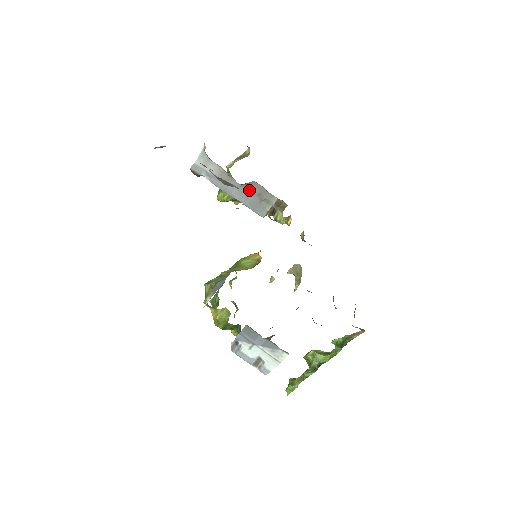
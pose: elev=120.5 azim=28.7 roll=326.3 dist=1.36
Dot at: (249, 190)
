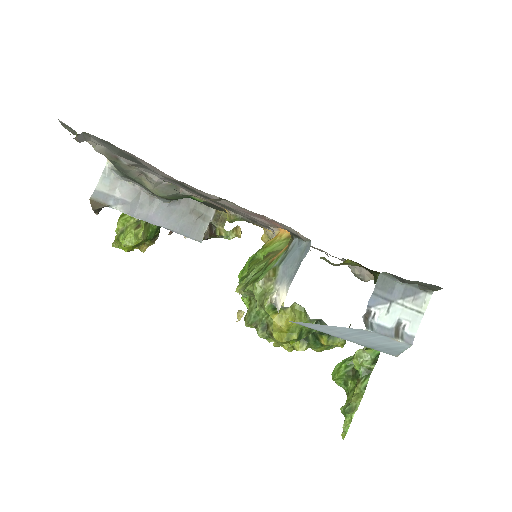
Dot at: (178, 209)
